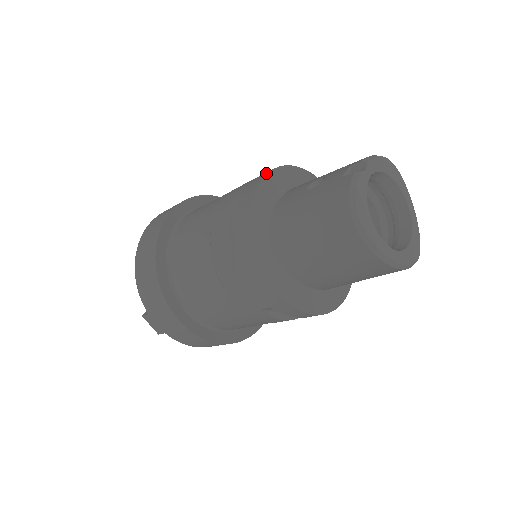
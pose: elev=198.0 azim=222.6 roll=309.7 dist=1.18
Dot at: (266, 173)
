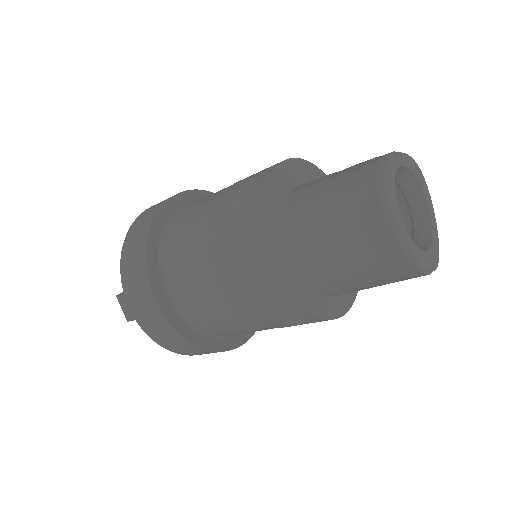
Dot at: (289, 158)
